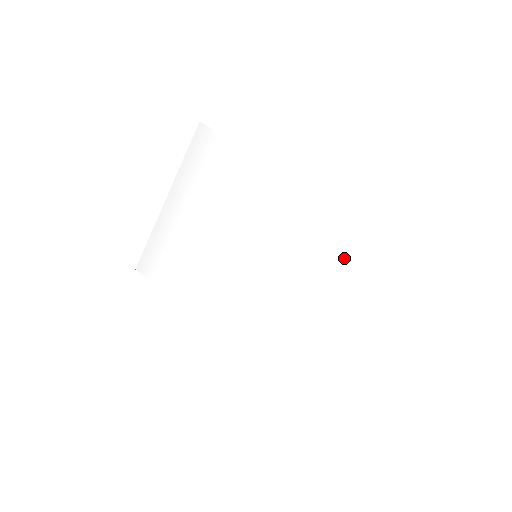
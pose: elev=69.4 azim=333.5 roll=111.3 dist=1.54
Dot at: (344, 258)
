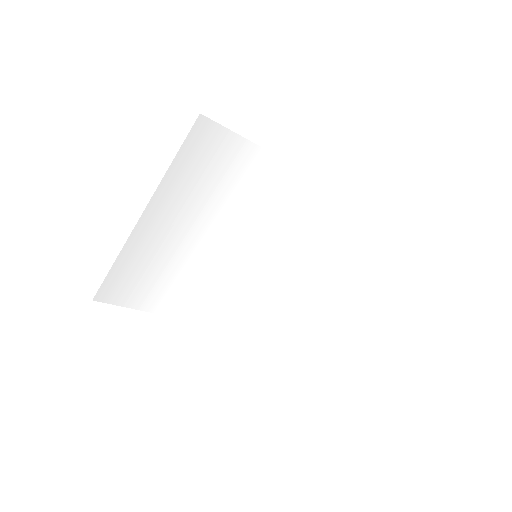
Dot at: (340, 242)
